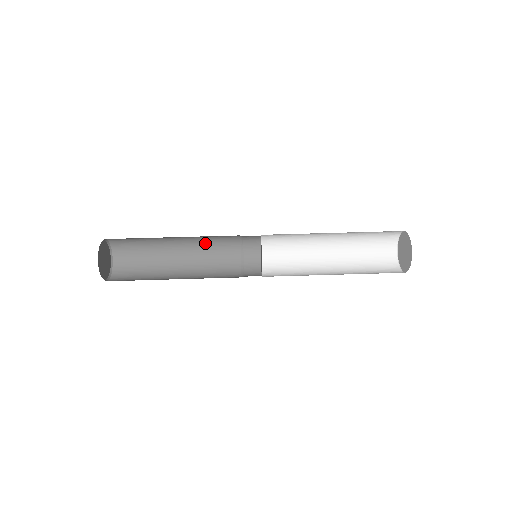
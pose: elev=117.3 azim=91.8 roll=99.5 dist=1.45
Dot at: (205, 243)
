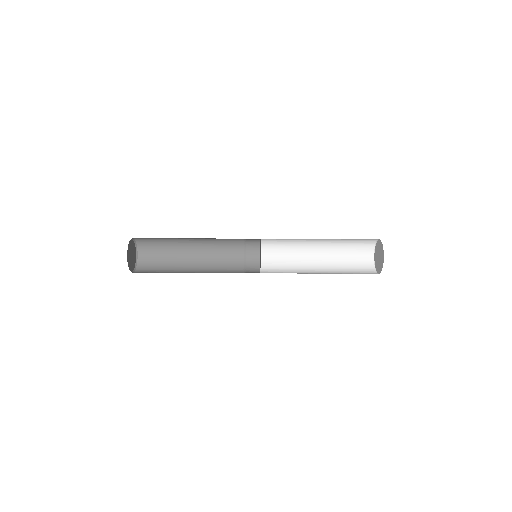
Dot at: (214, 244)
